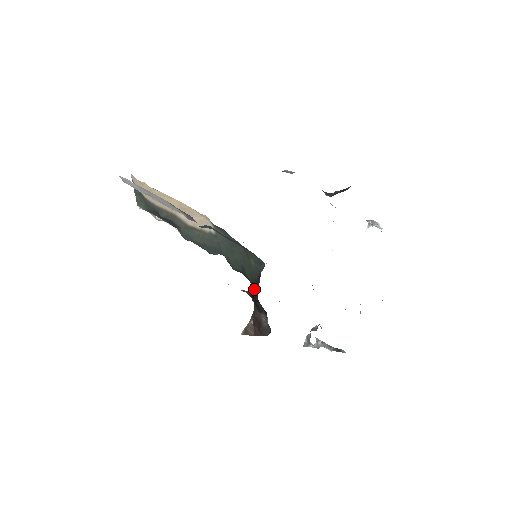
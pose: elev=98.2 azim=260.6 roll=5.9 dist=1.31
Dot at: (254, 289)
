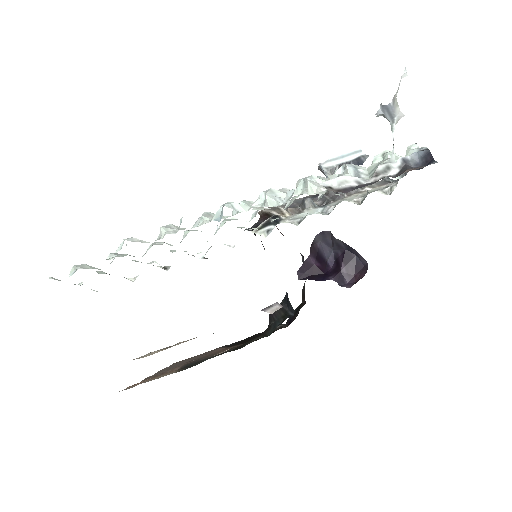
Dot at: occluded
